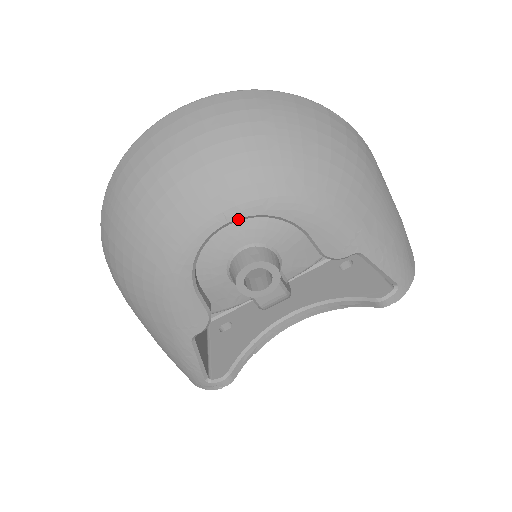
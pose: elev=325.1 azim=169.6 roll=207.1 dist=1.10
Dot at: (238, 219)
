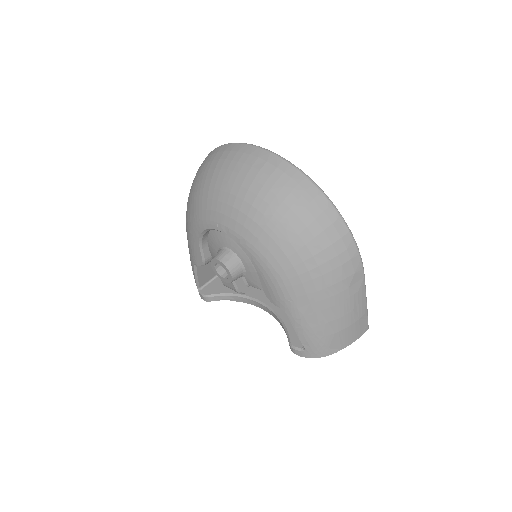
Dot at: (227, 234)
